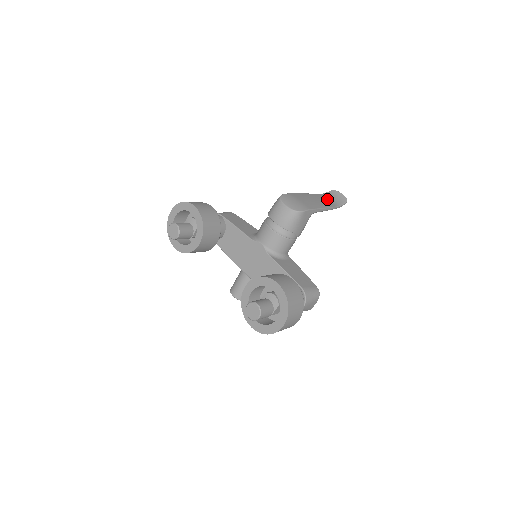
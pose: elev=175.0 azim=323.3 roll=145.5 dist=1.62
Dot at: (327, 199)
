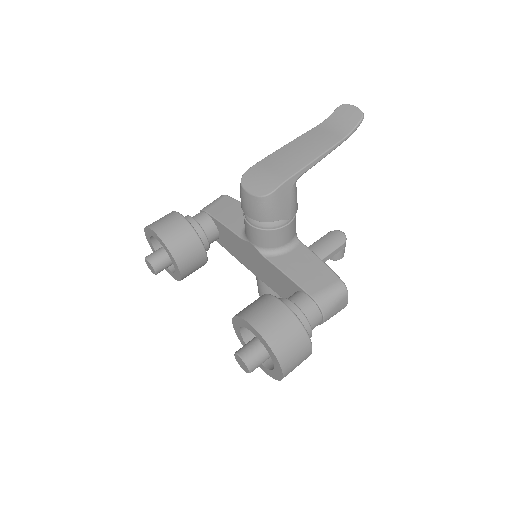
Dot at: (328, 131)
